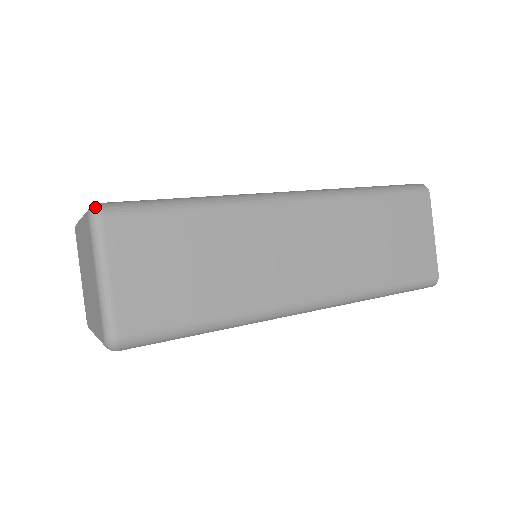
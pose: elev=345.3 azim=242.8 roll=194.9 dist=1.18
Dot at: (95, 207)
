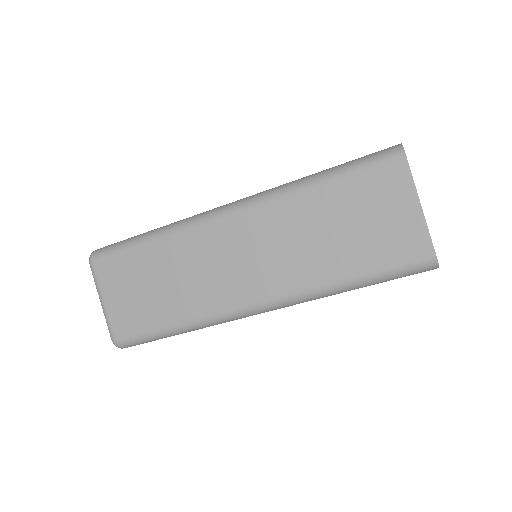
Dot at: occluded
